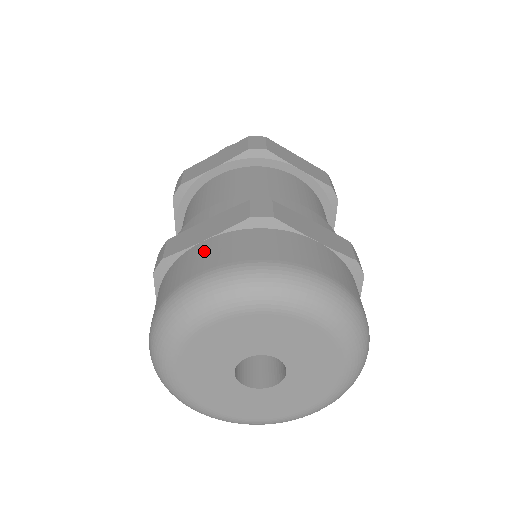
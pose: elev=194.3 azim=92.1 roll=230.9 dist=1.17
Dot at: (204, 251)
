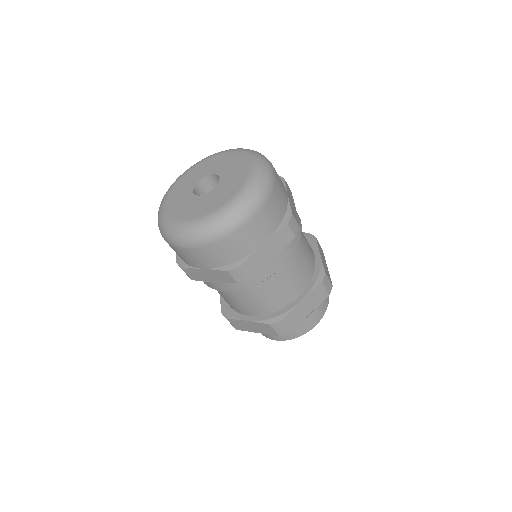
Dot at: occluded
